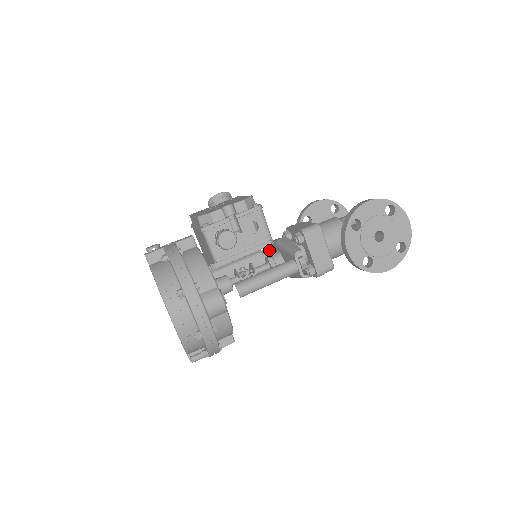
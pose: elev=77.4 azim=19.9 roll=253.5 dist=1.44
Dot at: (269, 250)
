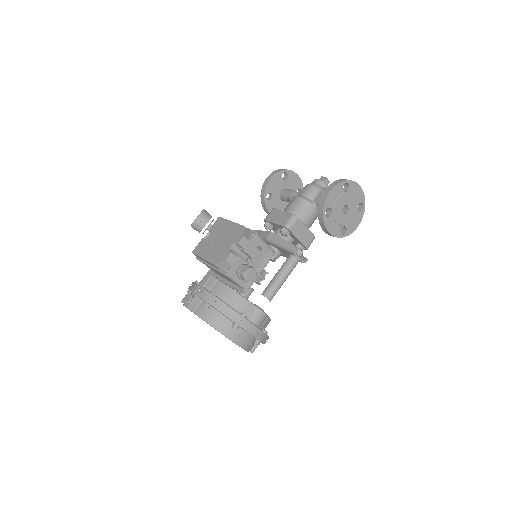
Dot at: occluded
